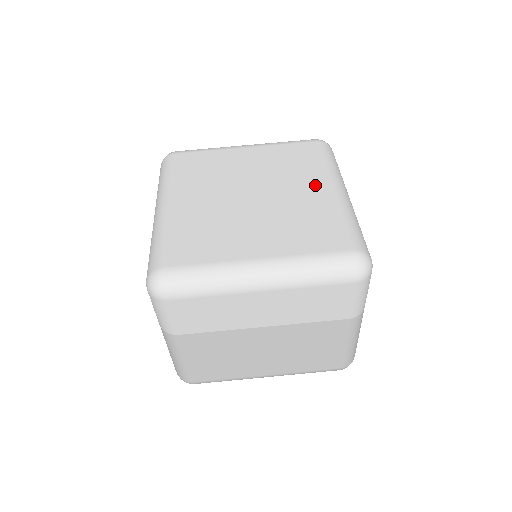
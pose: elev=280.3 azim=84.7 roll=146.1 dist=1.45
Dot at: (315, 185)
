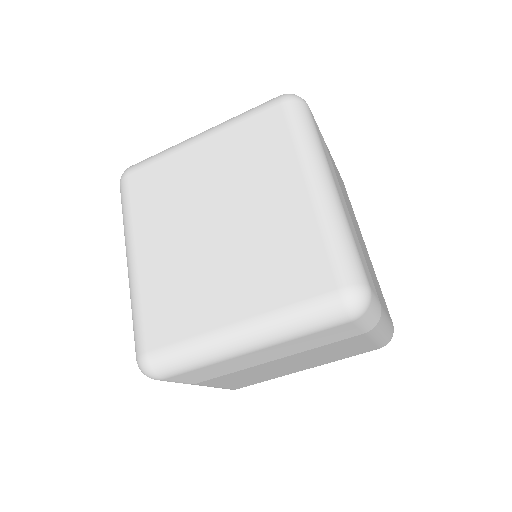
Dot at: (286, 186)
